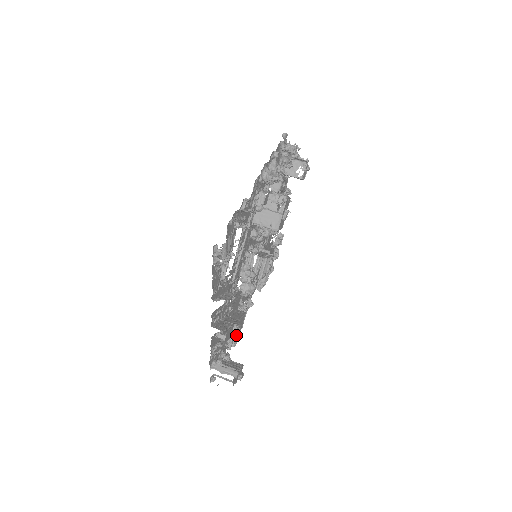
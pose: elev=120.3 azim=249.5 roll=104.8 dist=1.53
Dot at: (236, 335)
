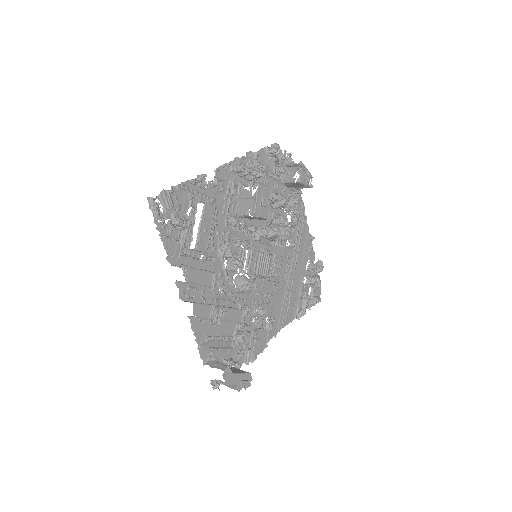
Dot at: (241, 339)
